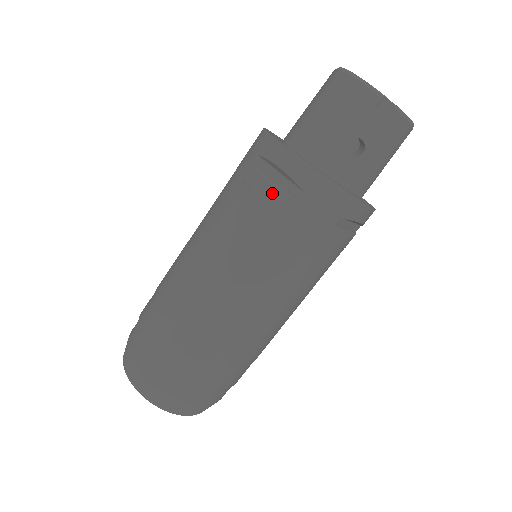
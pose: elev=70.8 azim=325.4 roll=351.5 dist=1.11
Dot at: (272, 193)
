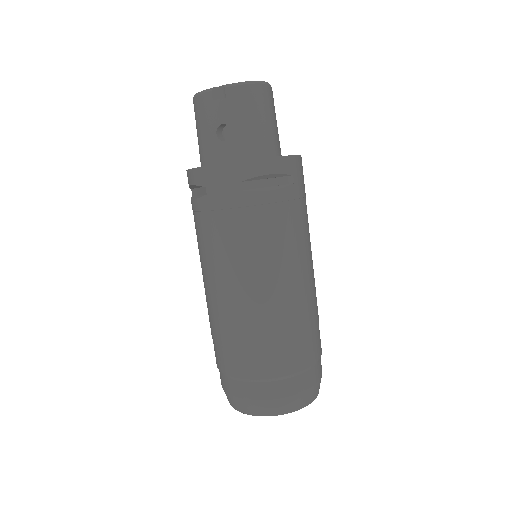
Dot at: (195, 204)
